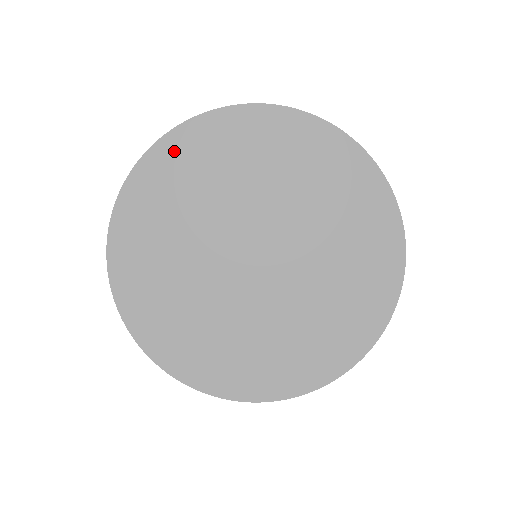
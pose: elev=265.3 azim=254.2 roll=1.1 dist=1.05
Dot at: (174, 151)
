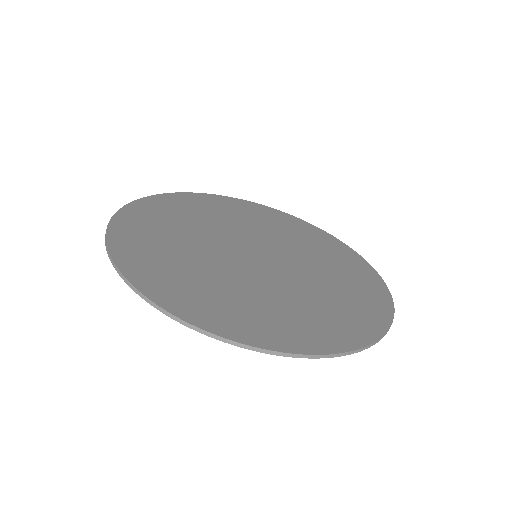
Dot at: (263, 210)
